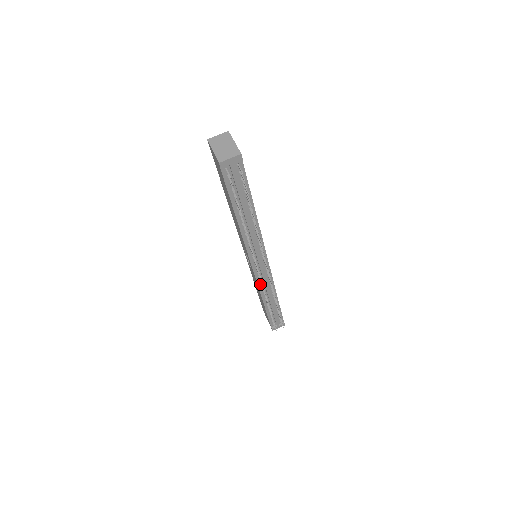
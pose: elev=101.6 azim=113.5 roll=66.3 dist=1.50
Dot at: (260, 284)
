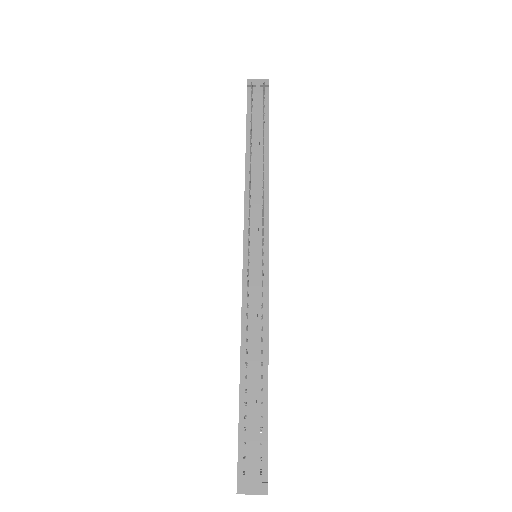
Dot at: (246, 298)
